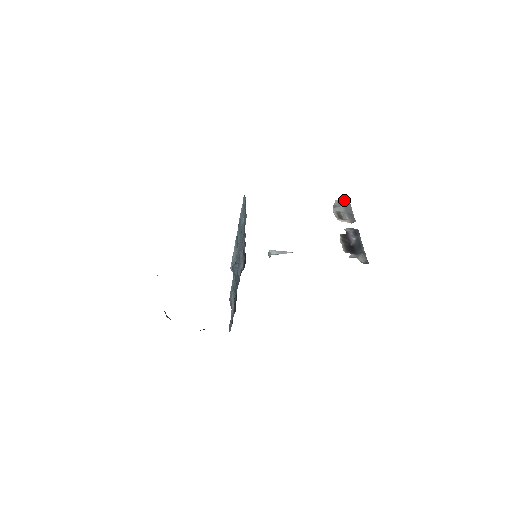
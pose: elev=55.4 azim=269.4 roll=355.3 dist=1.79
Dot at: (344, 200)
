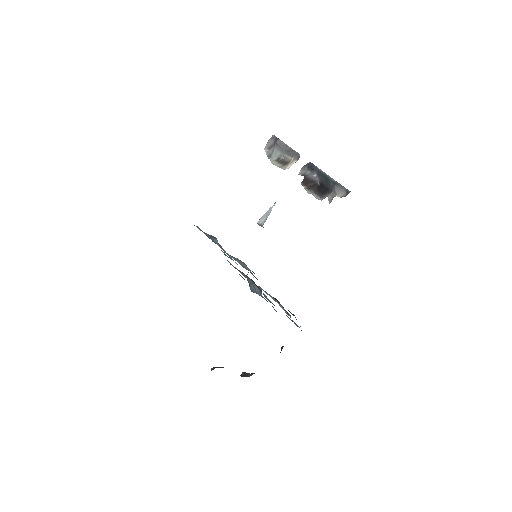
Dot at: (270, 141)
